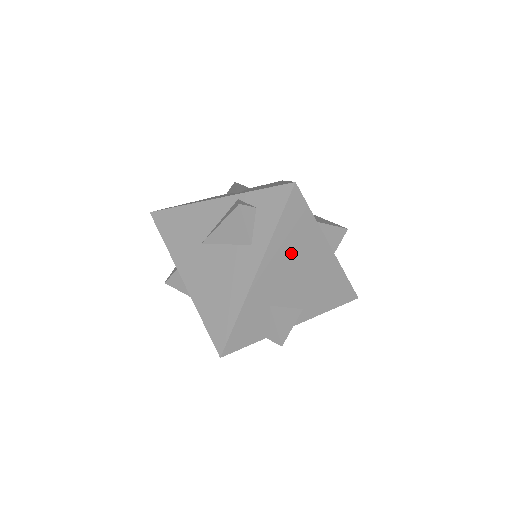
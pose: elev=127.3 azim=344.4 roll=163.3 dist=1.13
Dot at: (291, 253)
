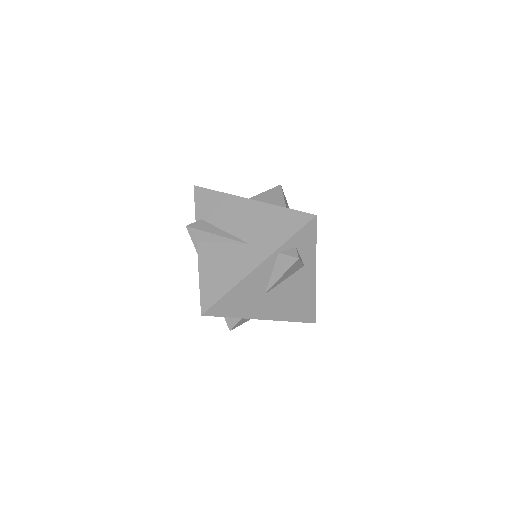
Dot at: occluded
